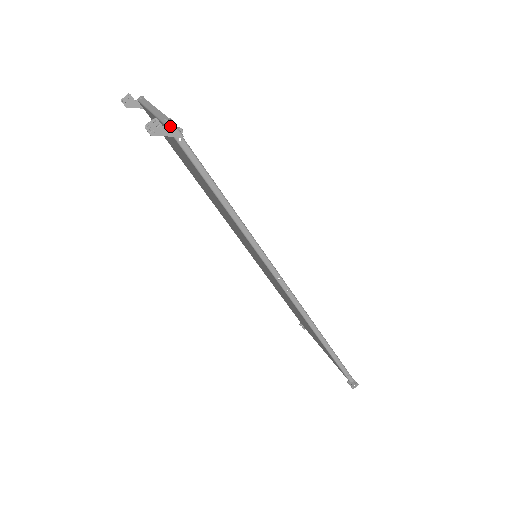
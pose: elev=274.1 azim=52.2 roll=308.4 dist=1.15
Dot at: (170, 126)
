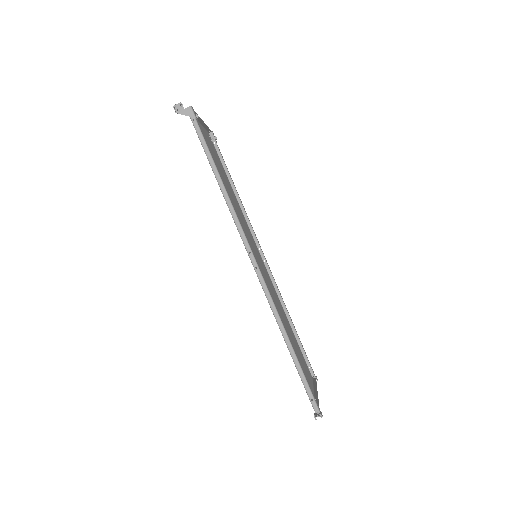
Dot at: (189, 109)
